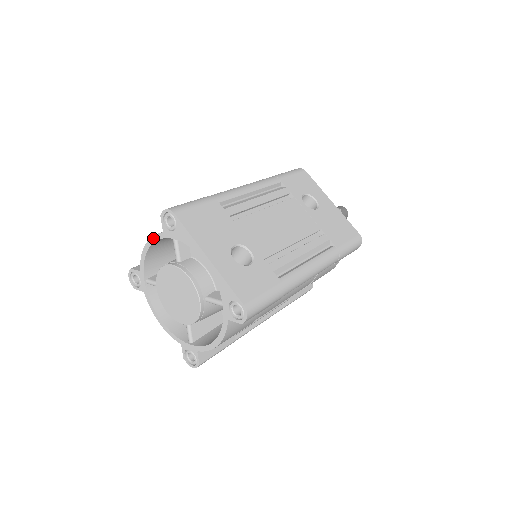
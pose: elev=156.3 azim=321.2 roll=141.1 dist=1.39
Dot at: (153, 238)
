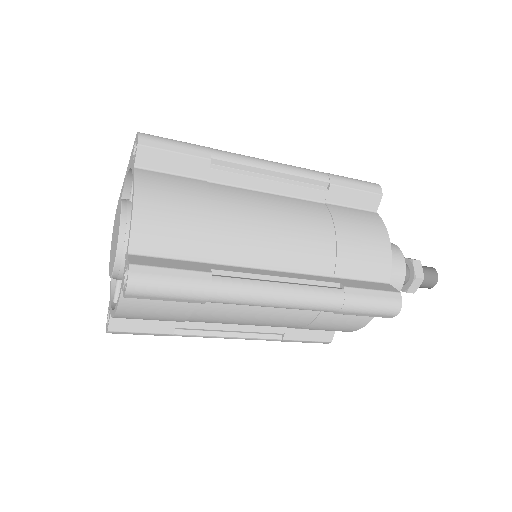
Dot at: occluded
